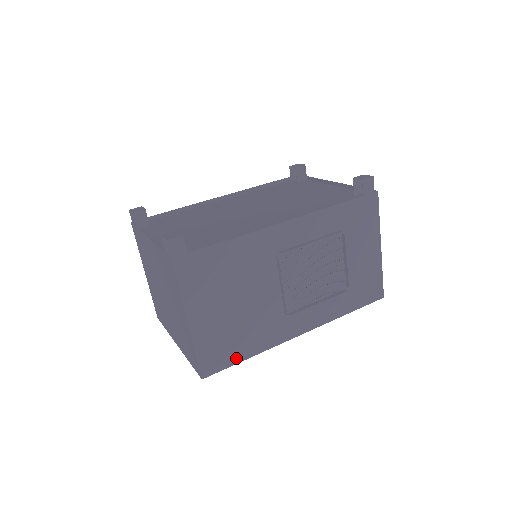
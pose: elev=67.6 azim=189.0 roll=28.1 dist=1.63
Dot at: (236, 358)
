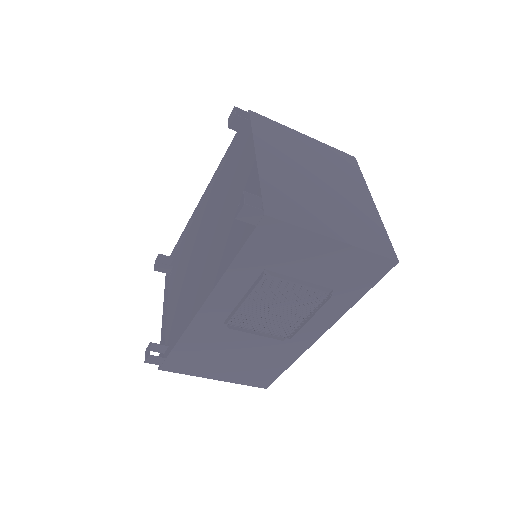
Dot at: (278, 372)
